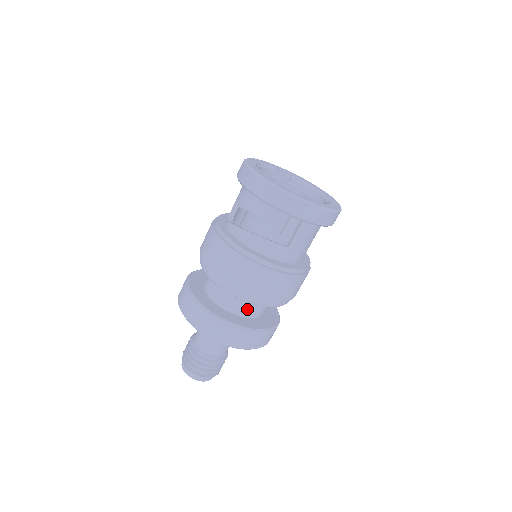
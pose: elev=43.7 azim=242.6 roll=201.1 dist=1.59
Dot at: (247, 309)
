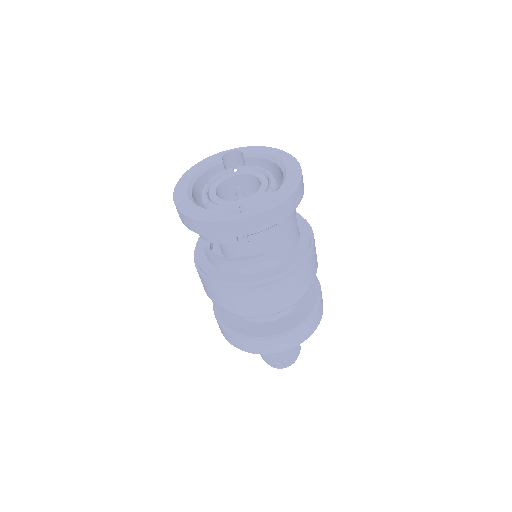
Dot at: occluded
